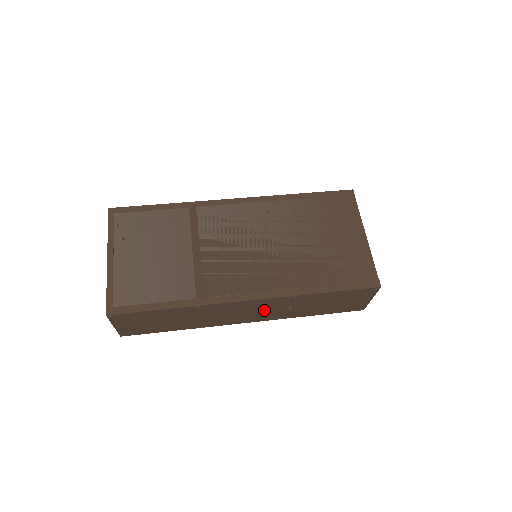
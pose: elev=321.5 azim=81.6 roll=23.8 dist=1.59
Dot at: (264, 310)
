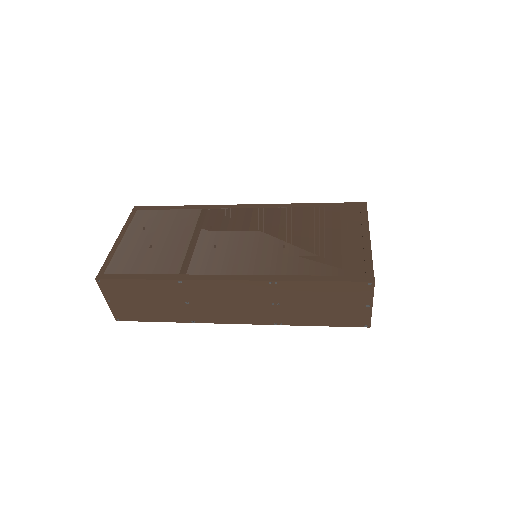
Dot at: (250, 303)
